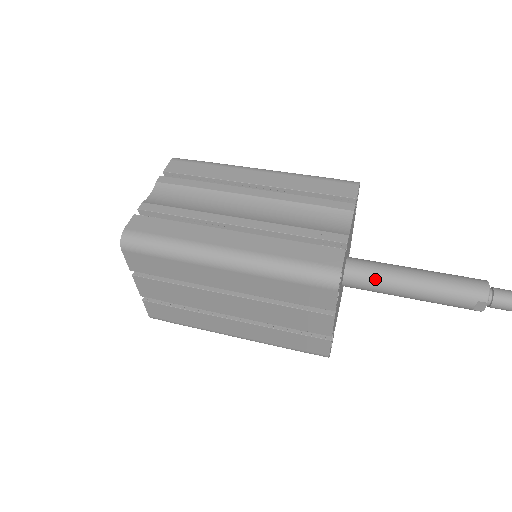
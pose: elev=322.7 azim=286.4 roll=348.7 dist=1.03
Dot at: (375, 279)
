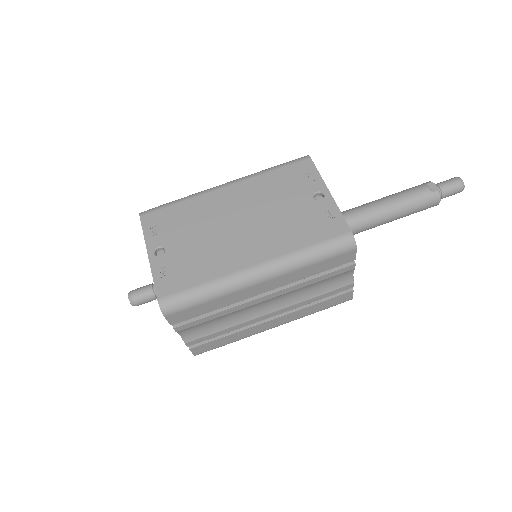
Dot at: (357, 233)
